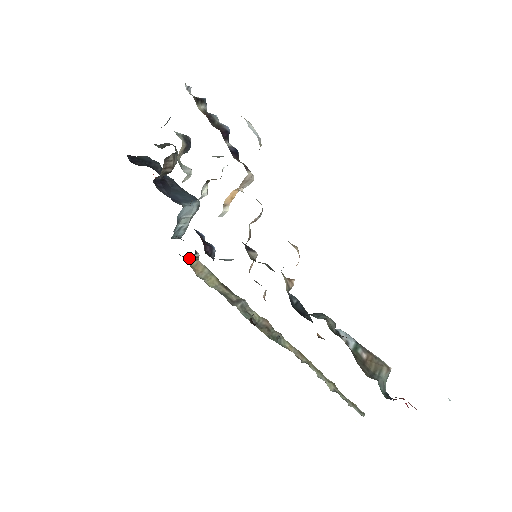
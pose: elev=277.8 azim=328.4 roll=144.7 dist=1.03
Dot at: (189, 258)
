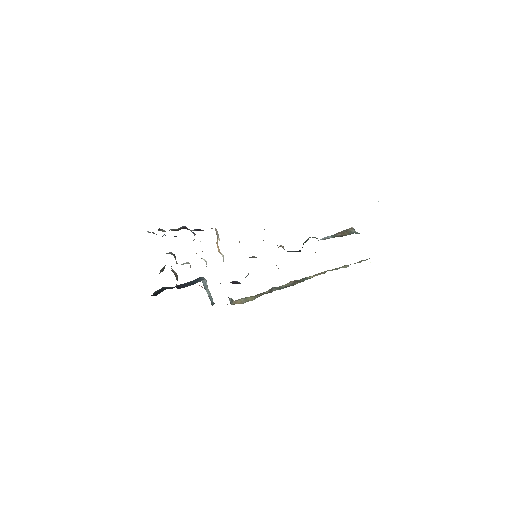
Dot at: occluded
